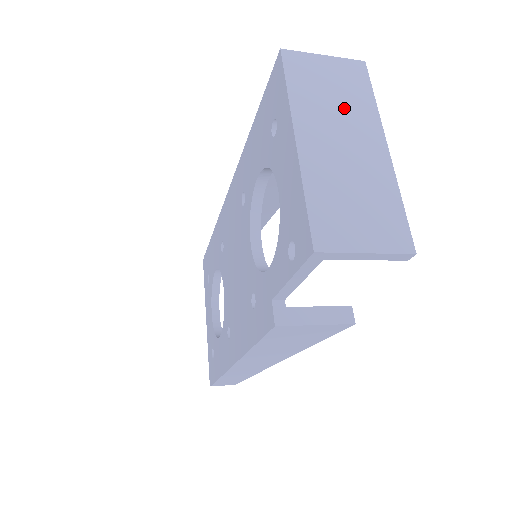
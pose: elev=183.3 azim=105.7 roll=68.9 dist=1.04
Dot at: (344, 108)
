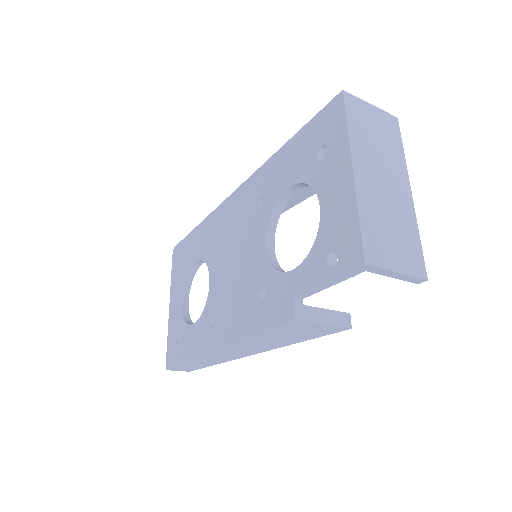
Dot at: (384, 152)
